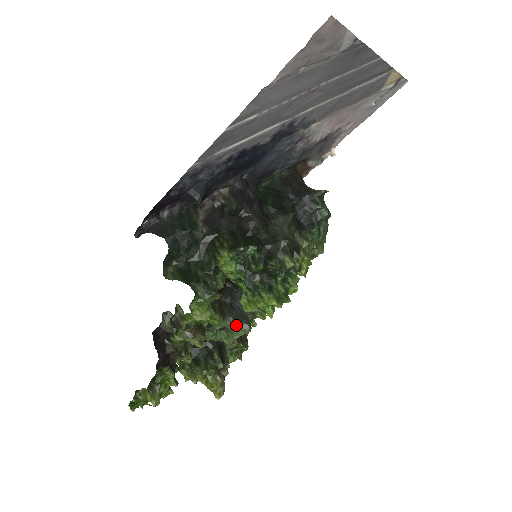
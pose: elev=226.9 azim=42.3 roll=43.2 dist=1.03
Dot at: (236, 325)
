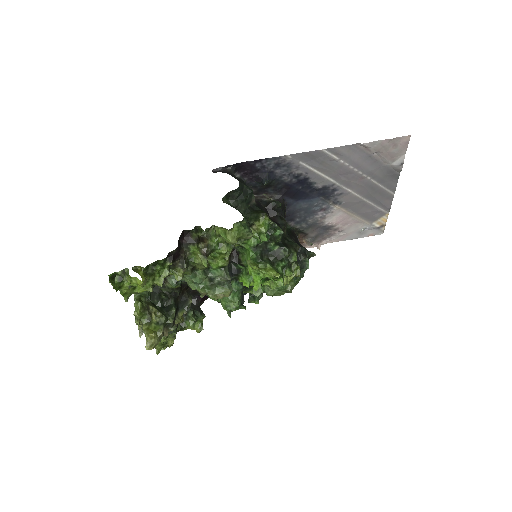
Dot at: (230, 278)
